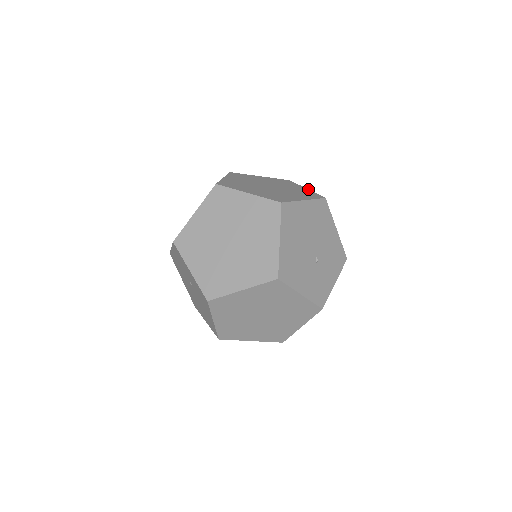
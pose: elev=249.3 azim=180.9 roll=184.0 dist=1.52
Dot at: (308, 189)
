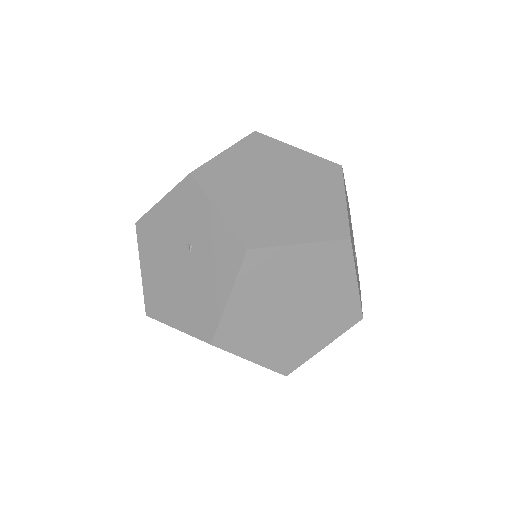
Dot at: occluded
